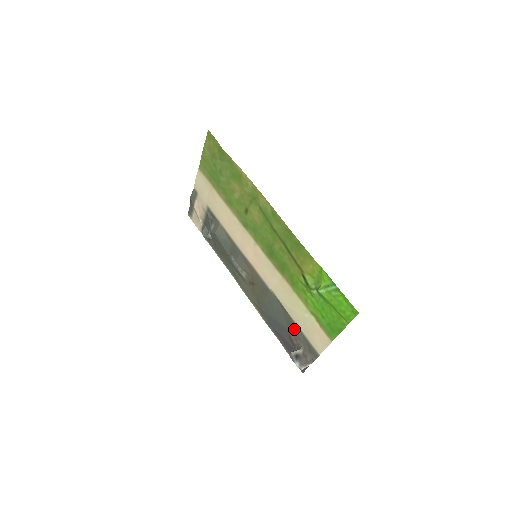
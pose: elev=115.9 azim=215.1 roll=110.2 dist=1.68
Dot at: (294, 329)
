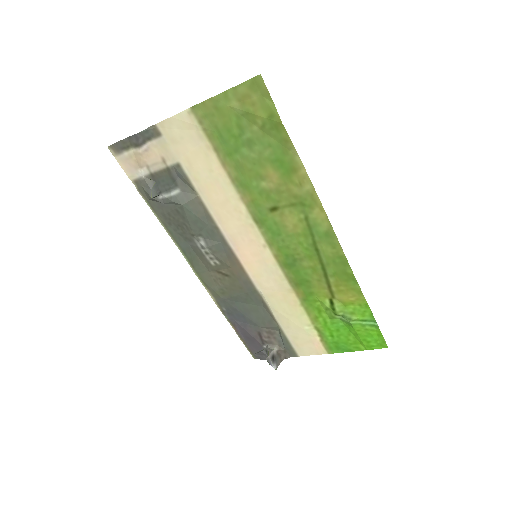
Dot at: (272, 329)
